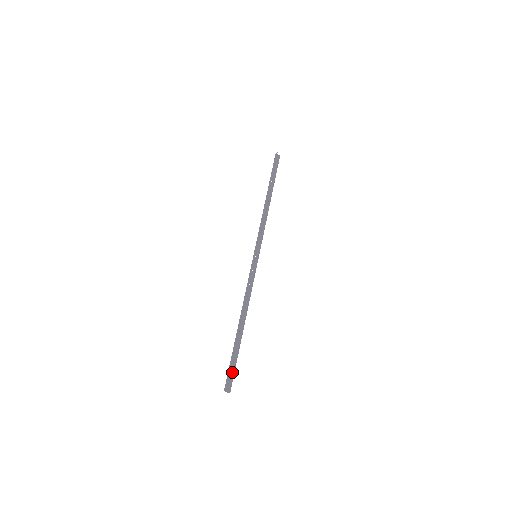
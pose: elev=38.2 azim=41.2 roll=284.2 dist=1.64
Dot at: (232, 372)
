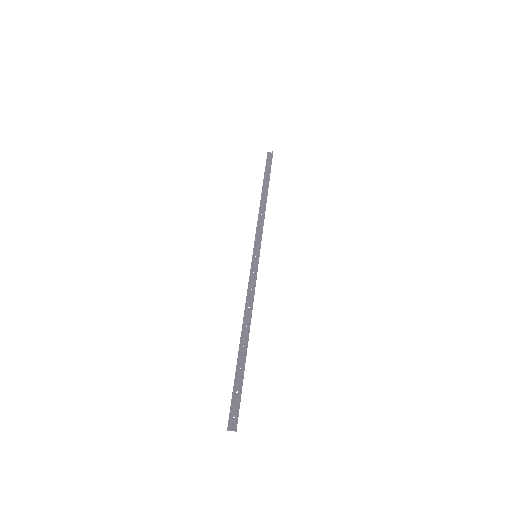
Dot at: (238, 401)
